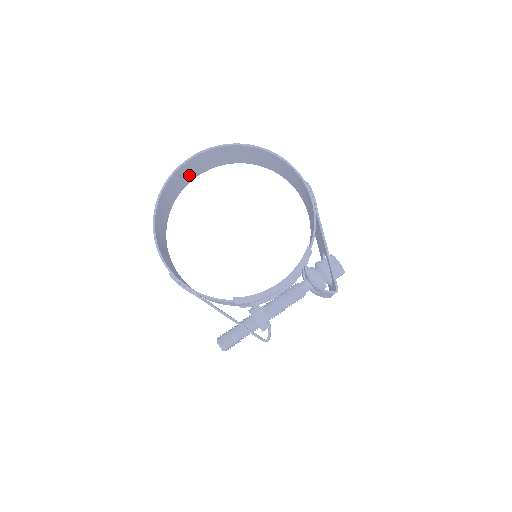
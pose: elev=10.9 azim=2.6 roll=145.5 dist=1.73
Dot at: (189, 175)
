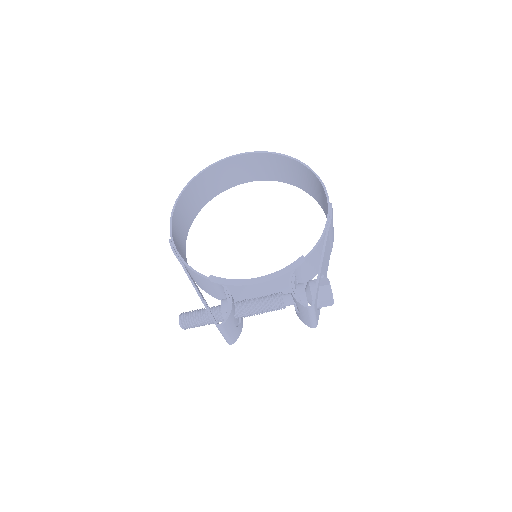
Dot at: (236, 176)
